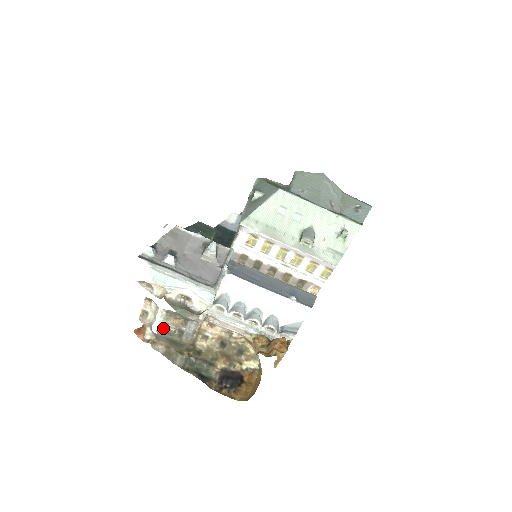
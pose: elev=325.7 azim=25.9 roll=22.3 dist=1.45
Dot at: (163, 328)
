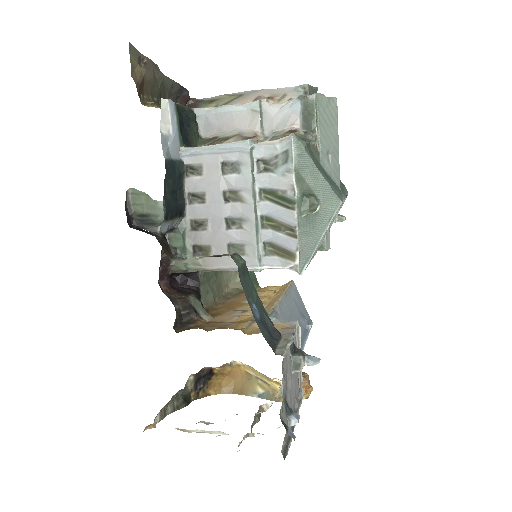
Dot at: occluded
